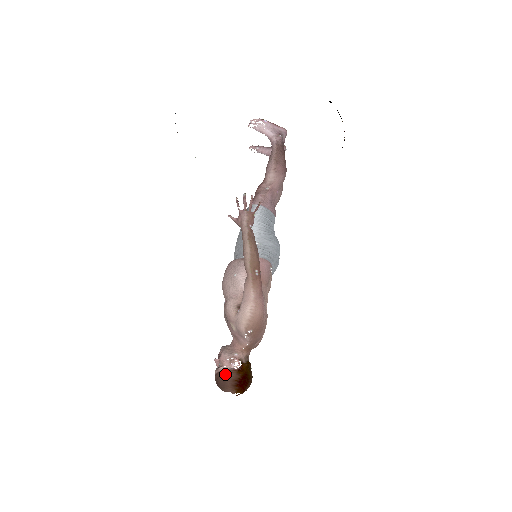
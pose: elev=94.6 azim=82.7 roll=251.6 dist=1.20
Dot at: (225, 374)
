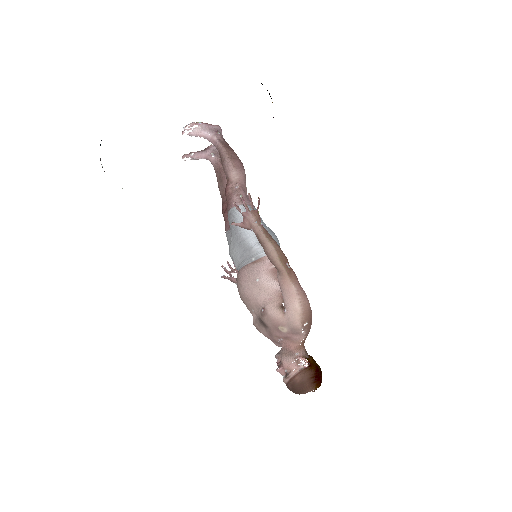
Dot at: (299, 377)
